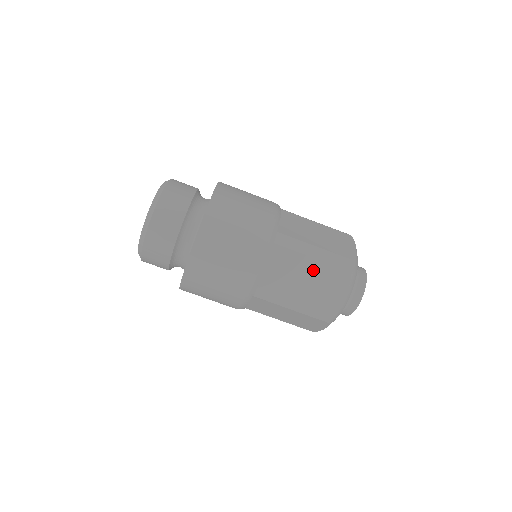
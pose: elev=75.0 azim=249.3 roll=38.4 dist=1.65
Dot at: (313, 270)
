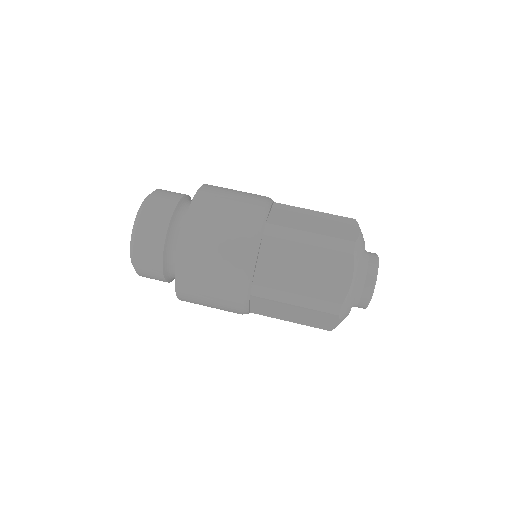
Dot at: (310, 258)
